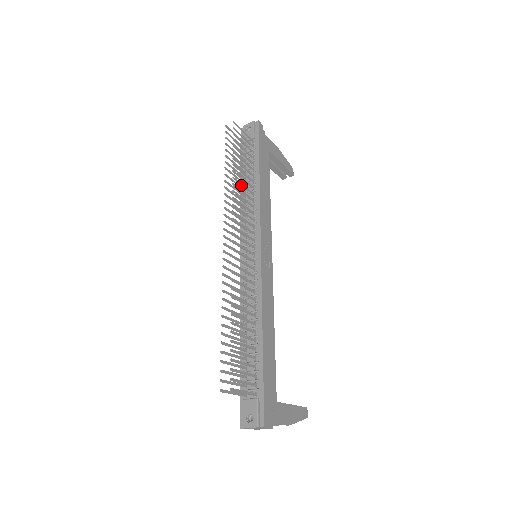
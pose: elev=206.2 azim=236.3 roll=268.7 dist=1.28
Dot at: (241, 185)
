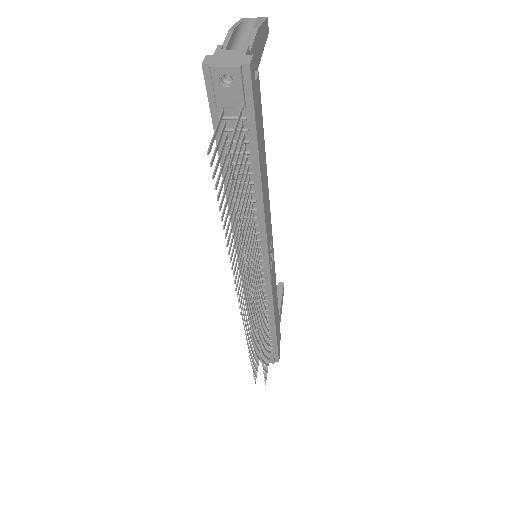
Dot at: (246, 230)
